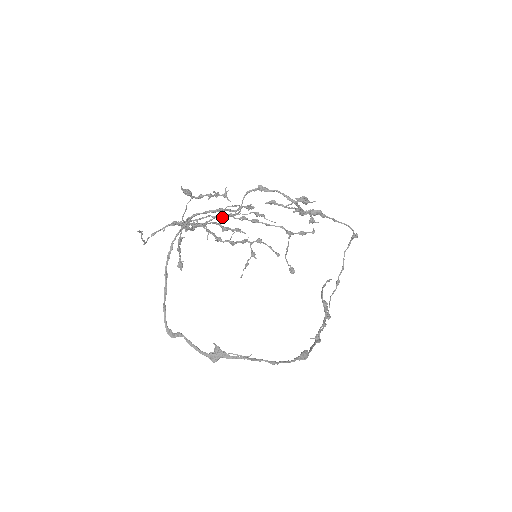
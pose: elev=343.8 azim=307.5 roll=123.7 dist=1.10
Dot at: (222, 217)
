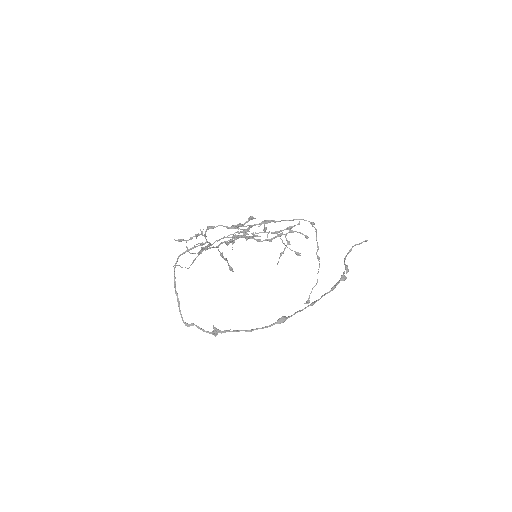
Dot at: (207, 246)
